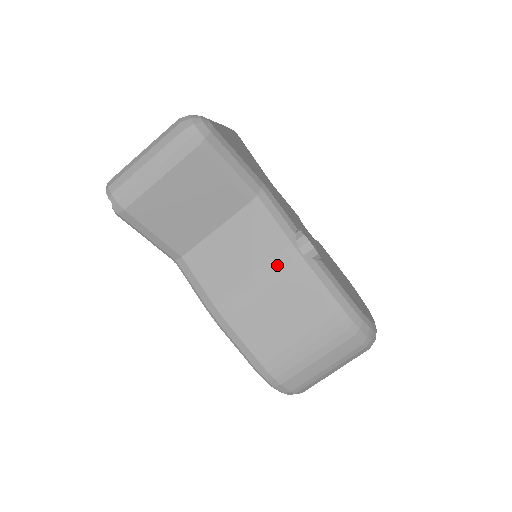
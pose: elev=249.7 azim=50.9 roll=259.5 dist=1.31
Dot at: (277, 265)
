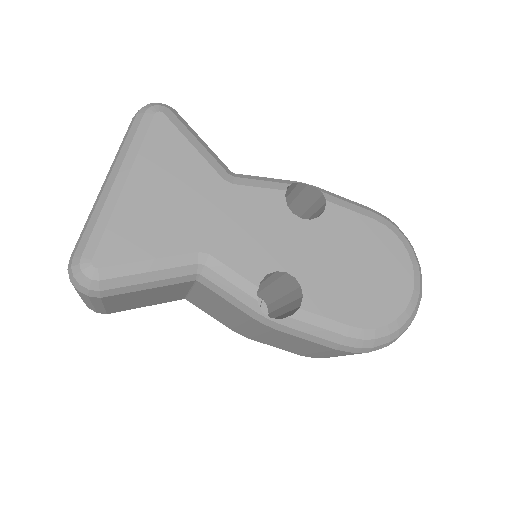
Dot at: (255, 324)
